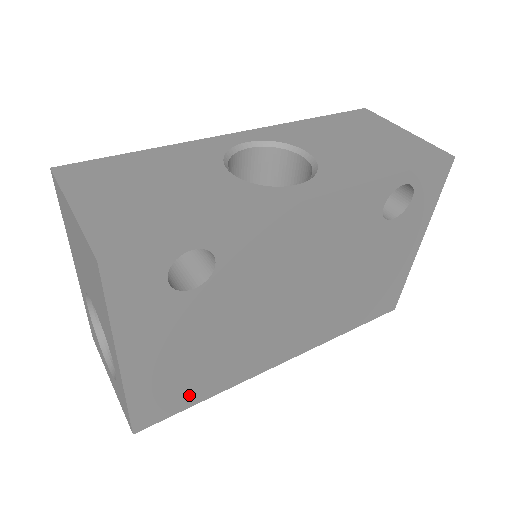
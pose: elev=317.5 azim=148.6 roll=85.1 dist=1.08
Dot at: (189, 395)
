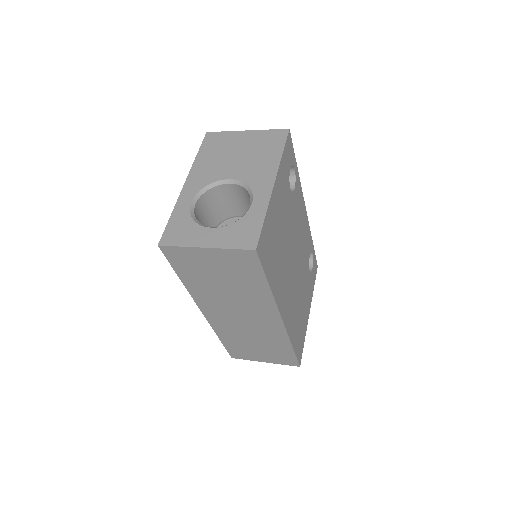
Dot at: (270, 264)
